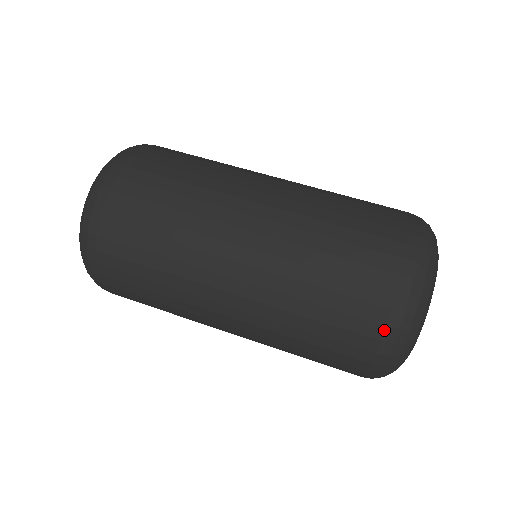
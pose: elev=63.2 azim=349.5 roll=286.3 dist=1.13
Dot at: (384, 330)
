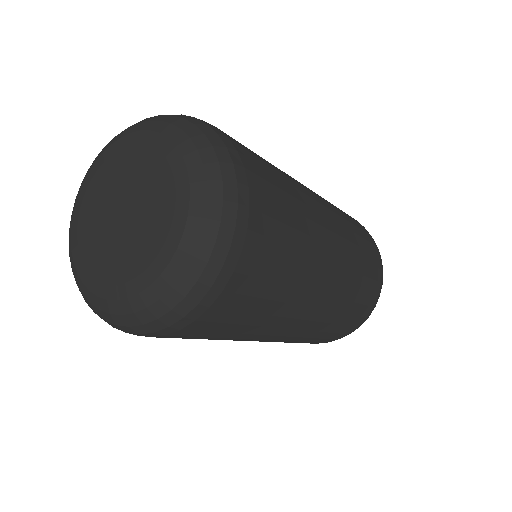
Dot at: occluded
